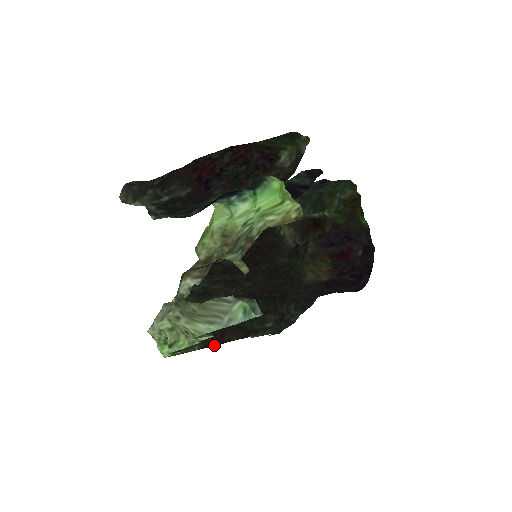
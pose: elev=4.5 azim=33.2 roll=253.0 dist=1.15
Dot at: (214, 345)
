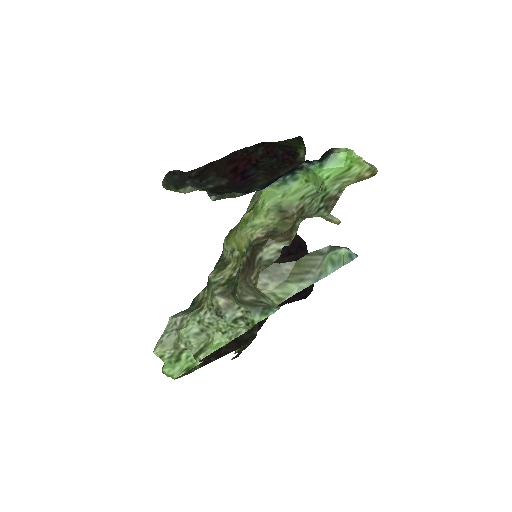
Dot at: (213, 360)
